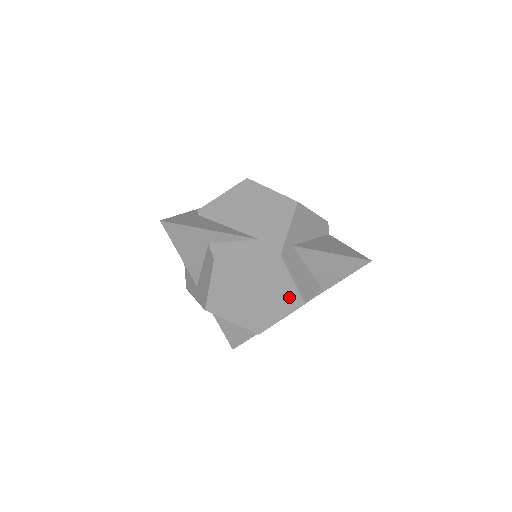
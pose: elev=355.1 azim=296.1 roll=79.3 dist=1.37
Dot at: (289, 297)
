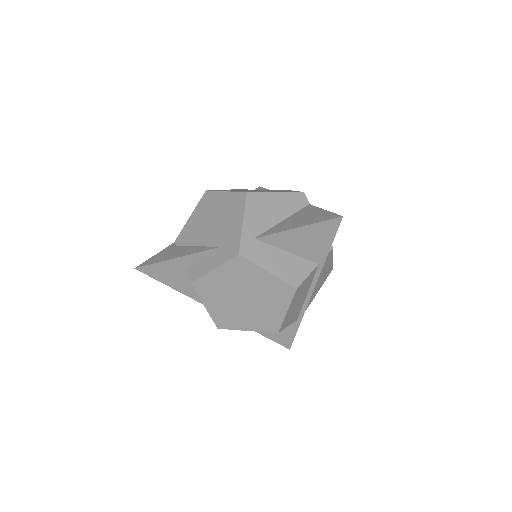
Dot at: (277, 289)
